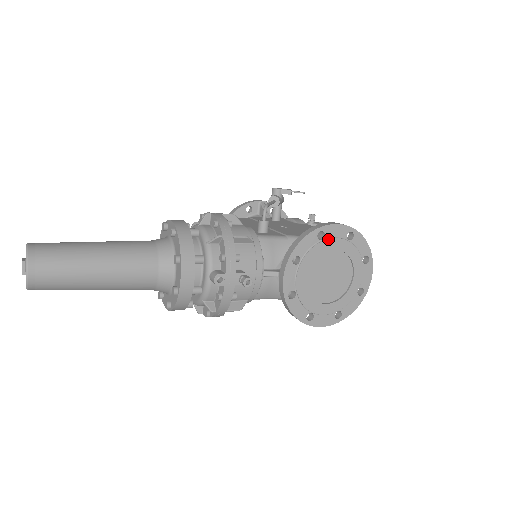
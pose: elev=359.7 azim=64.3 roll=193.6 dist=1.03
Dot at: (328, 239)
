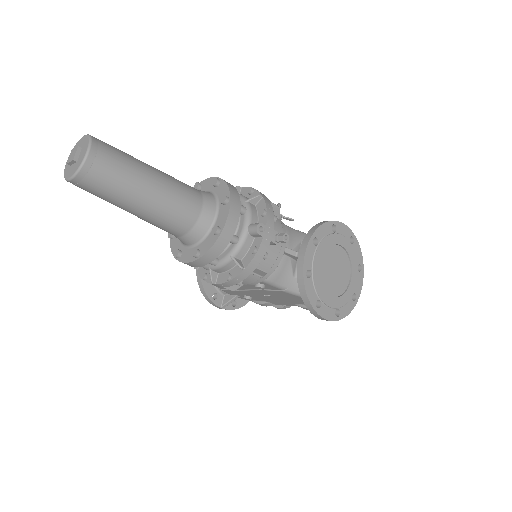
Dot at: (338, 234)
